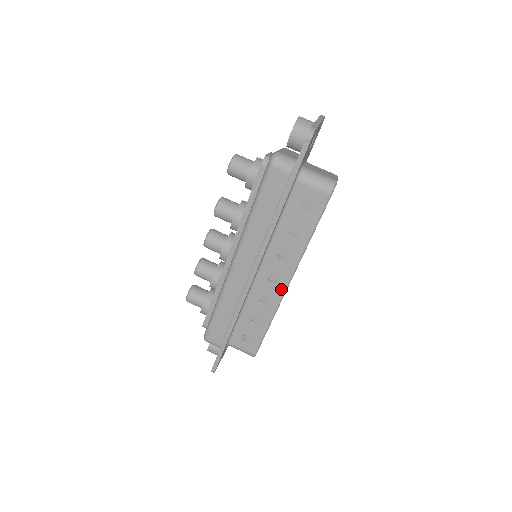
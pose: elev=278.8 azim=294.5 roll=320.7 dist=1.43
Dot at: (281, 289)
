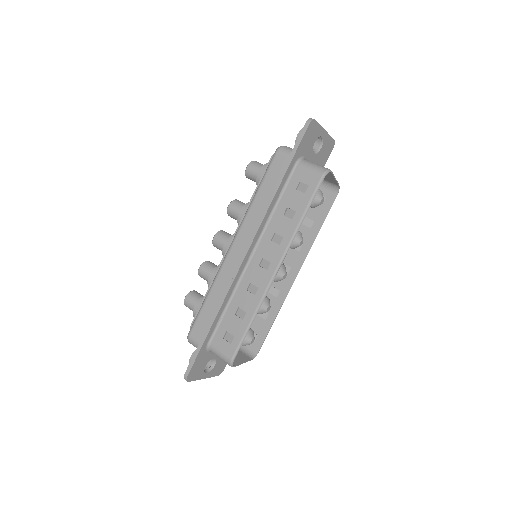
Dot at: (269, 276)
